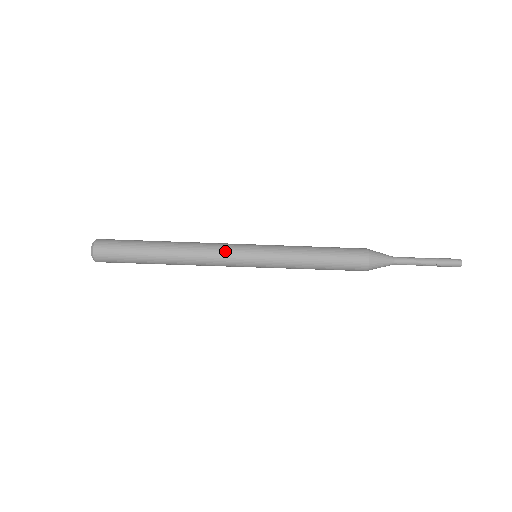
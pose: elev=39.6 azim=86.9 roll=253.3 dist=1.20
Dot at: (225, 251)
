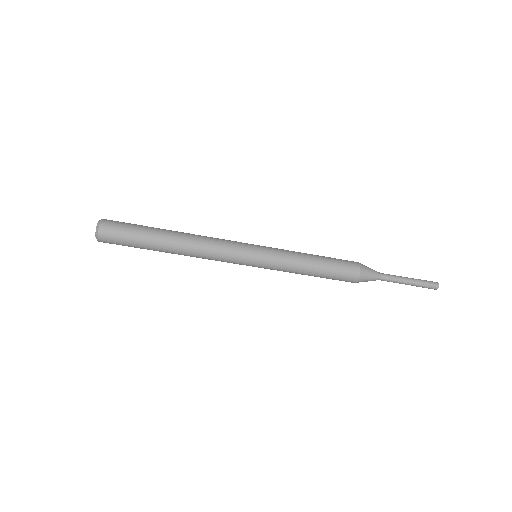
Dot at: (229, 242)
